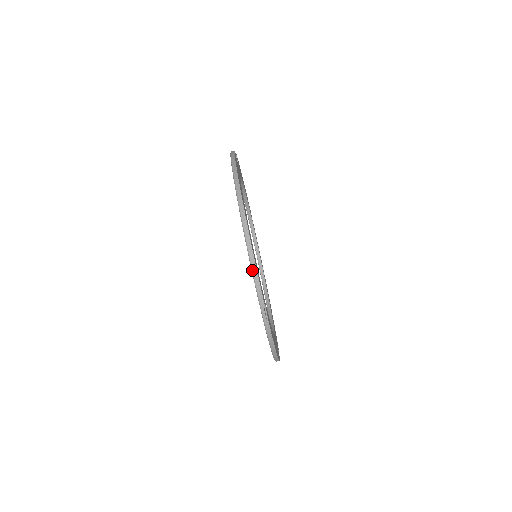
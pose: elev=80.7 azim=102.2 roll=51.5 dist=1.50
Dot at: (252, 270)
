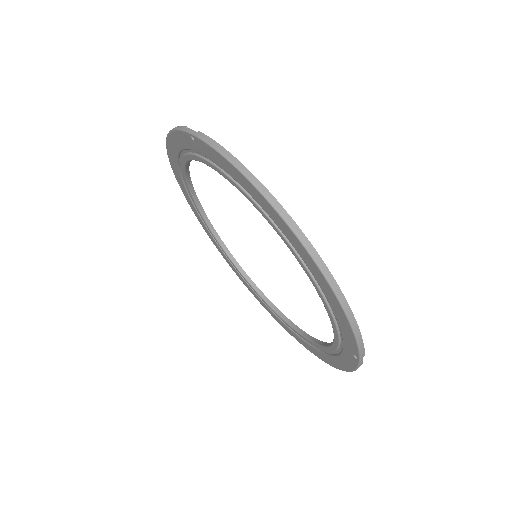
Dot at: (354, 332)
